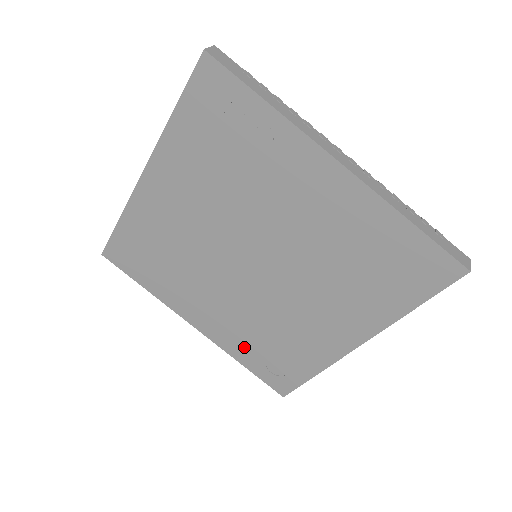
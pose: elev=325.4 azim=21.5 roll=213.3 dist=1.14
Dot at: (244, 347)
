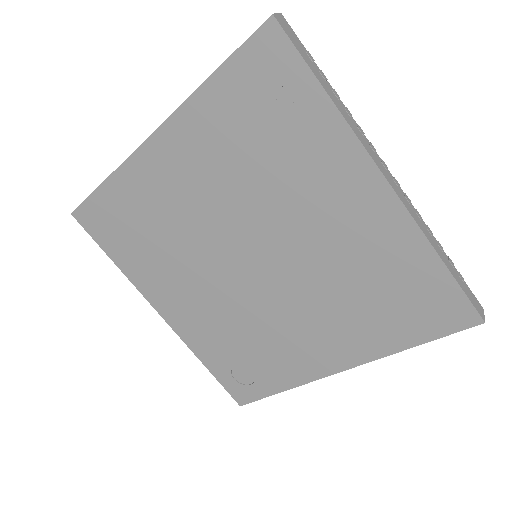
Dot at: (212, 348)
